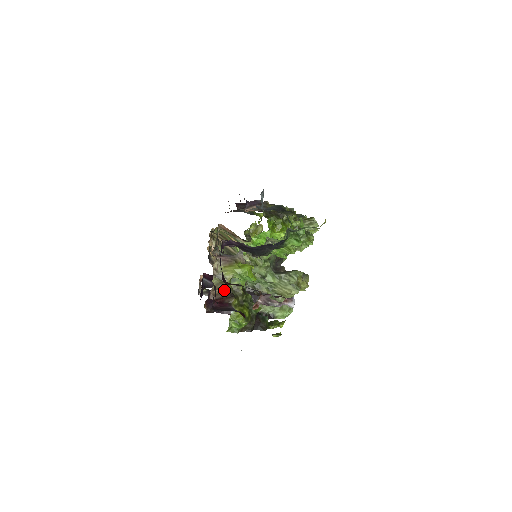
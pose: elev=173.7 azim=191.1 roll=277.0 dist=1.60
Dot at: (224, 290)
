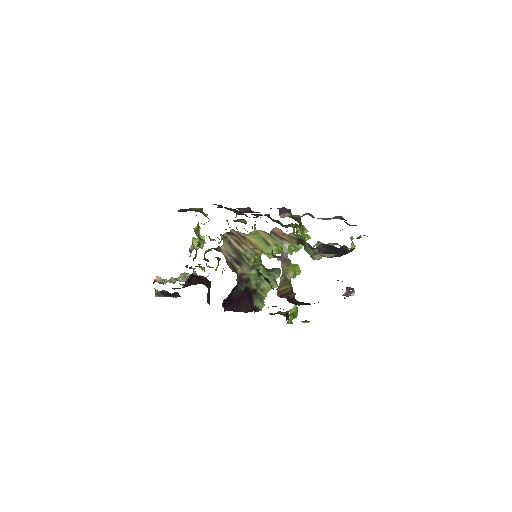
Dot at: (287, 287)
